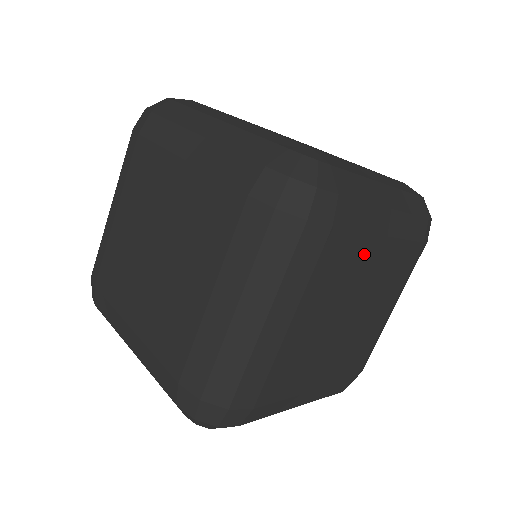
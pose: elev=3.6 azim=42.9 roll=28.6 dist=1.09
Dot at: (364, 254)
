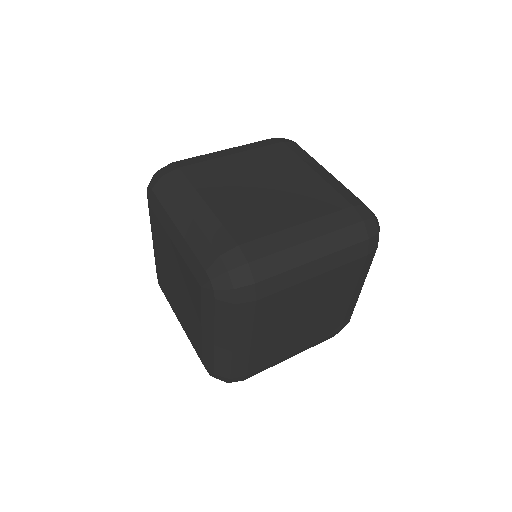
Dot at: (345, 291)
